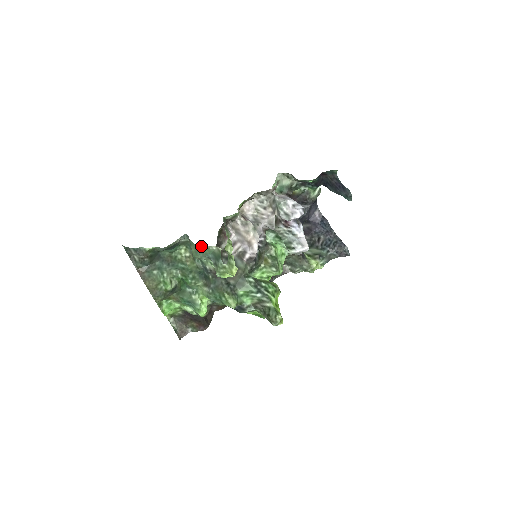
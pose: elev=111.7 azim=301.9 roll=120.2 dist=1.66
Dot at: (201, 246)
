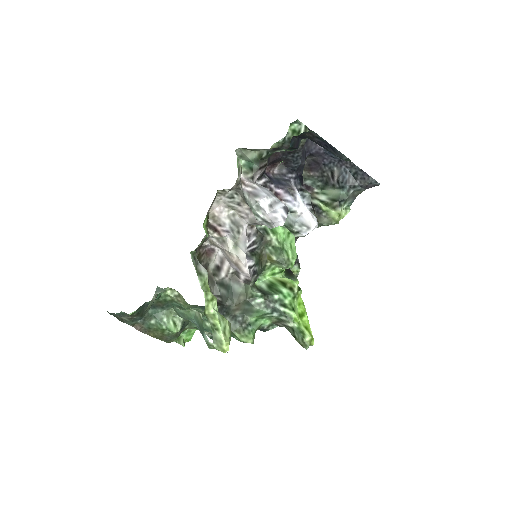
Dot at: (179, 310)
